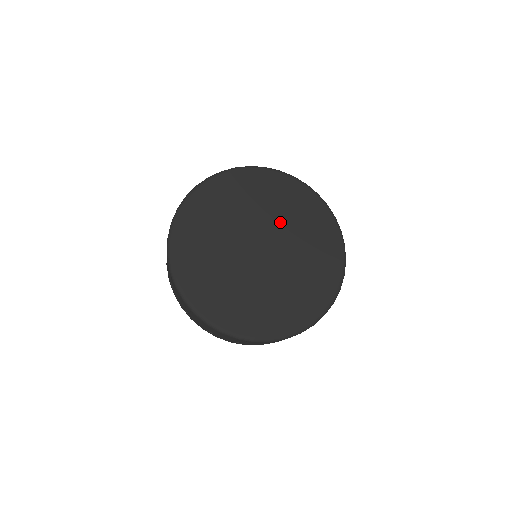
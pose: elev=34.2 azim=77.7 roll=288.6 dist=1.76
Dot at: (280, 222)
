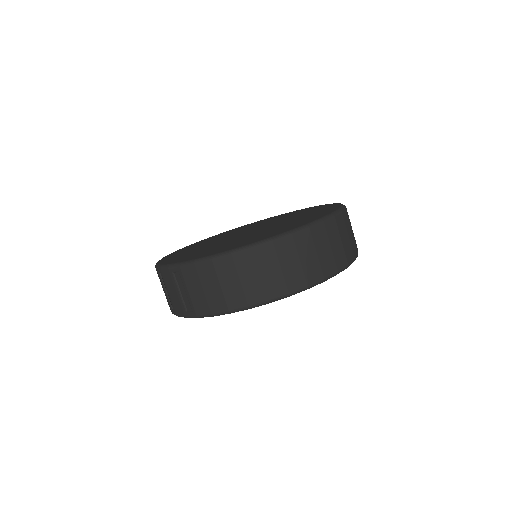
Dot at: occluded
